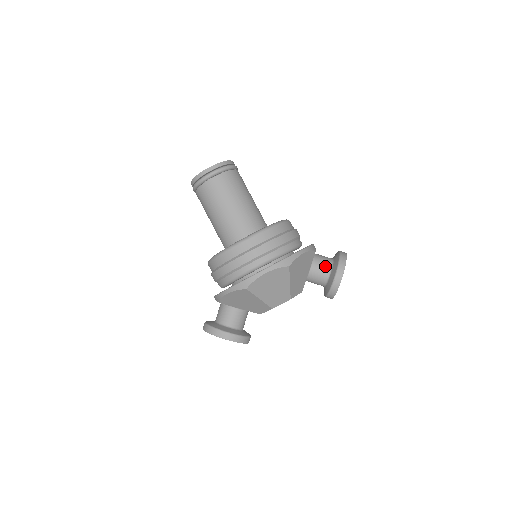
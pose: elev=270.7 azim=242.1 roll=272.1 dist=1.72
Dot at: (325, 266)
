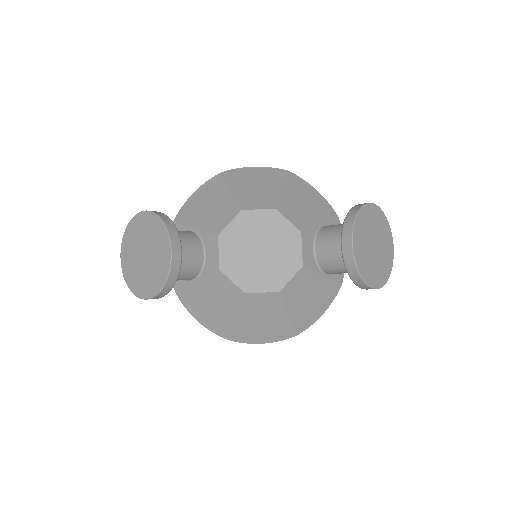
Dot at: occluded
